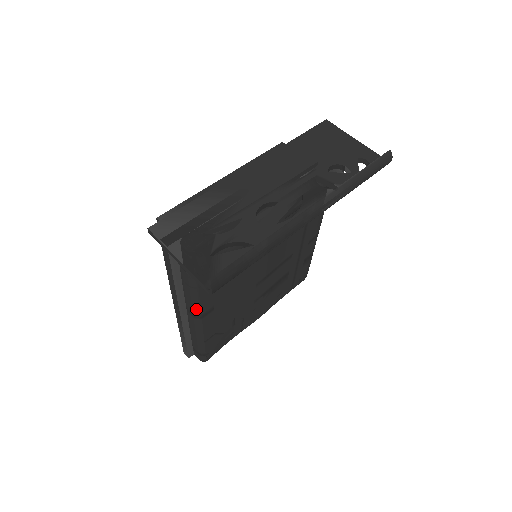
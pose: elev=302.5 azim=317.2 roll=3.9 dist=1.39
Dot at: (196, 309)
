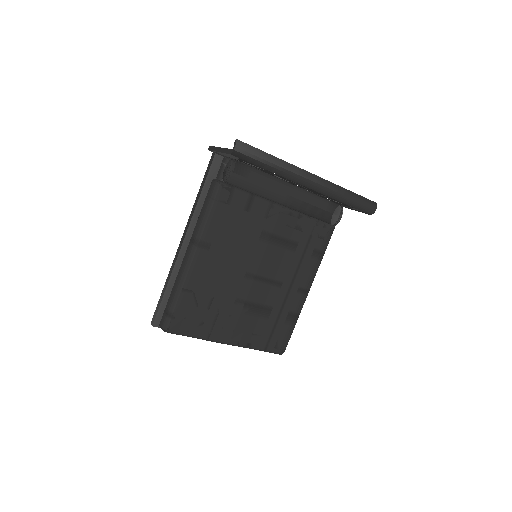
Dot at: (200, 230)
